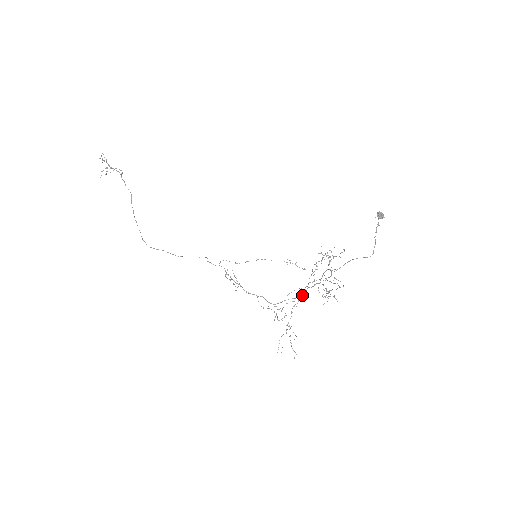
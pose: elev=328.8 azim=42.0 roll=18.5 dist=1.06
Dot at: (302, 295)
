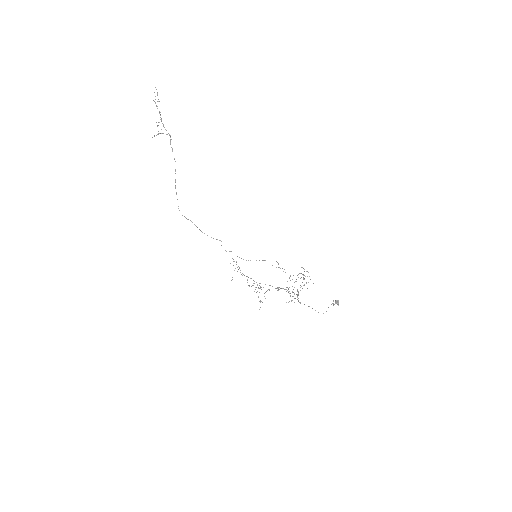
Dot at: (277, 287)
